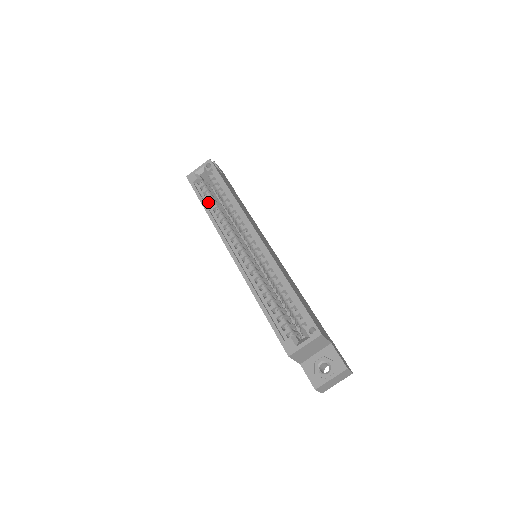
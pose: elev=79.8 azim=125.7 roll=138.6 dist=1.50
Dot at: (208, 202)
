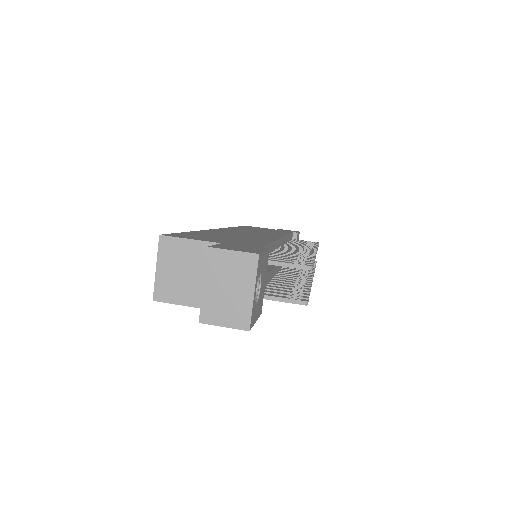
Dot at: occluded
